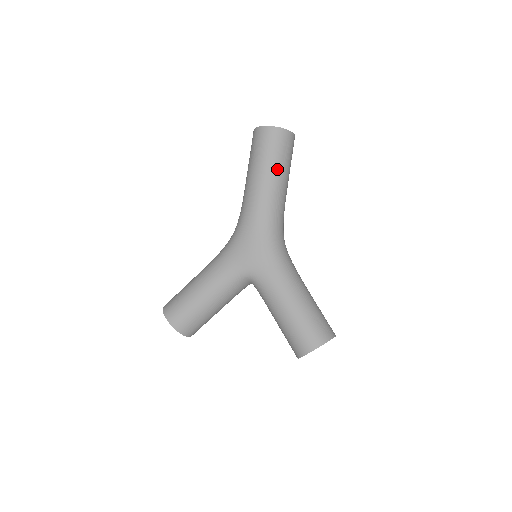
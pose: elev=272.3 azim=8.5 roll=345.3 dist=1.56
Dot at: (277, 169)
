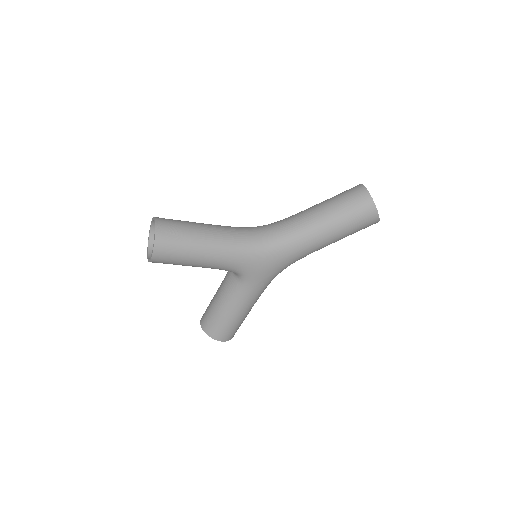
Dot at: occluded
